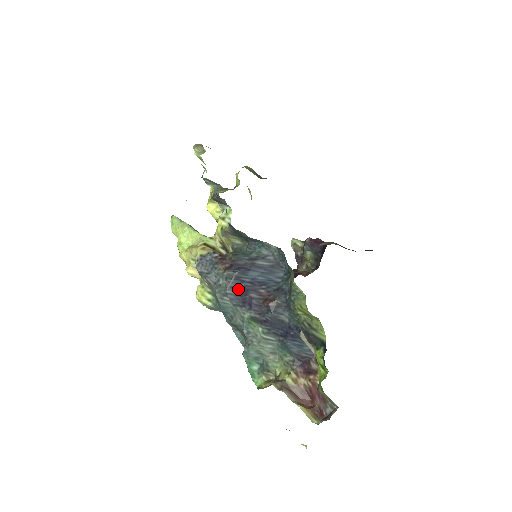
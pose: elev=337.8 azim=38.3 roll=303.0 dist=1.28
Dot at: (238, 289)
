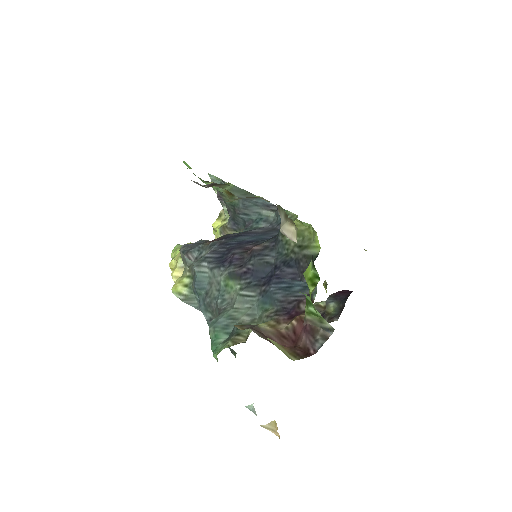
Dot at: (220, 251)
